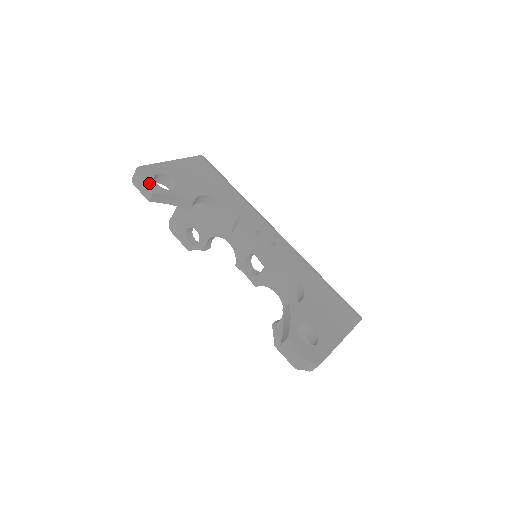
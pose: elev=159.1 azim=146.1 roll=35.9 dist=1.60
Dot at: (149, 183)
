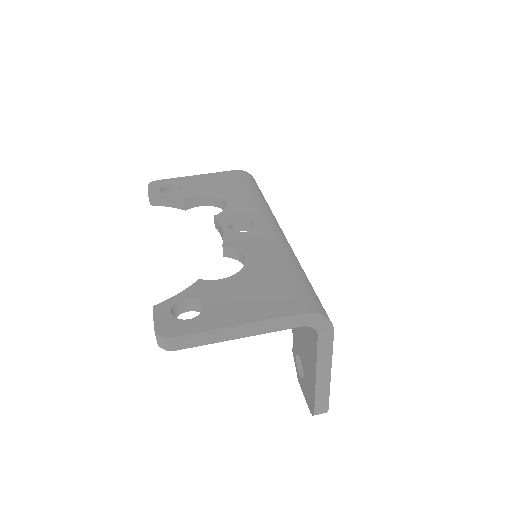
Dot at: (152, 189)
